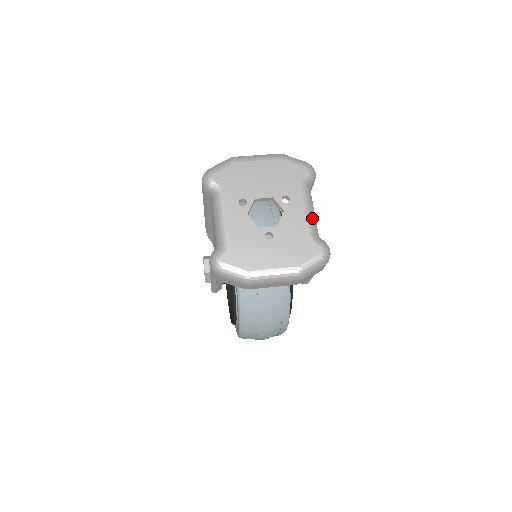
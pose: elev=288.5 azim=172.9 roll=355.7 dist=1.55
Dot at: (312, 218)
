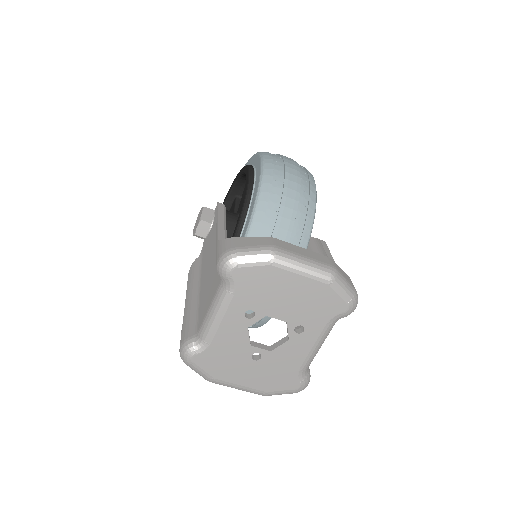
Dot at: (313, 356)
